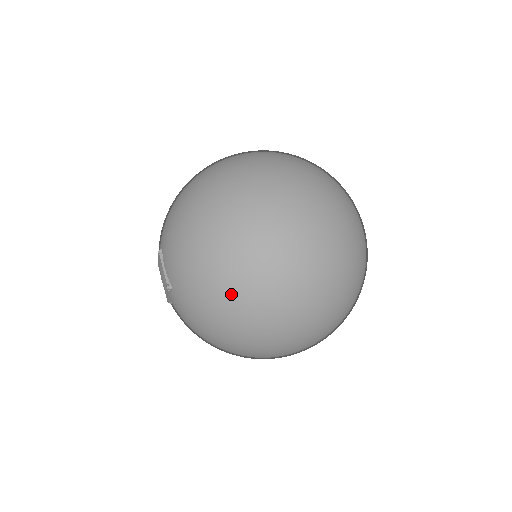
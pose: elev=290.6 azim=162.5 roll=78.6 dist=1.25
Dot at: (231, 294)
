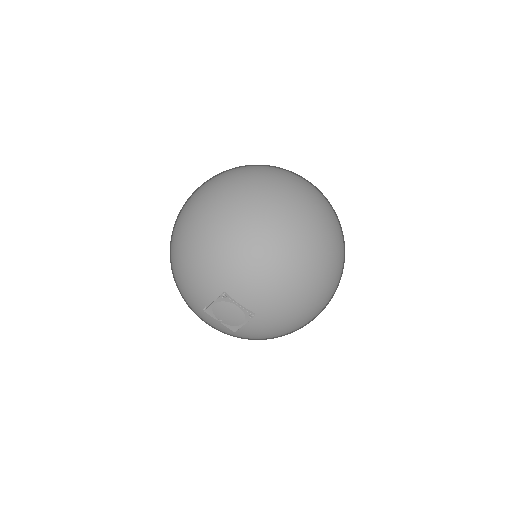
Dot at: (315, 285)
